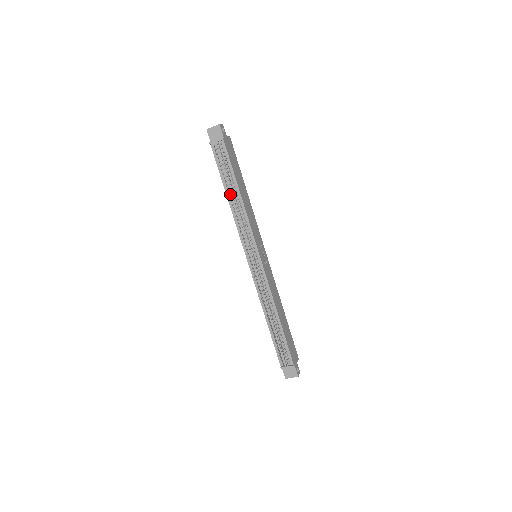
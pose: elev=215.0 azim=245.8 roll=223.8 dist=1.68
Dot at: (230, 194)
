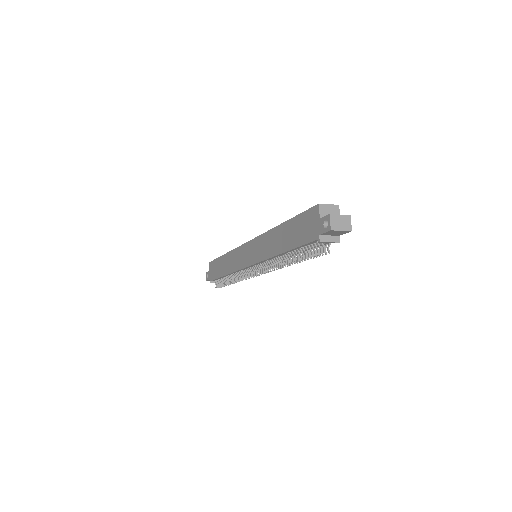
Dot at: (287, 253)
